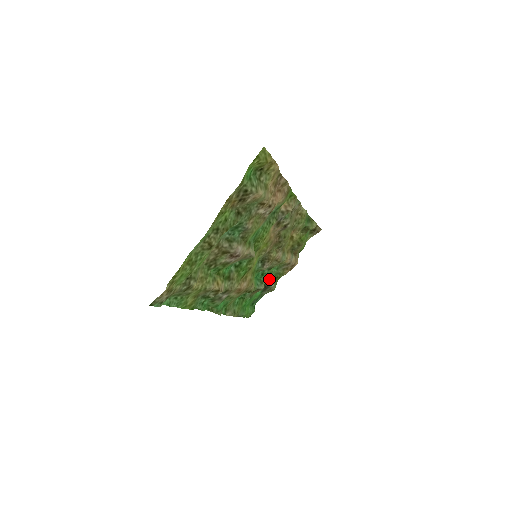
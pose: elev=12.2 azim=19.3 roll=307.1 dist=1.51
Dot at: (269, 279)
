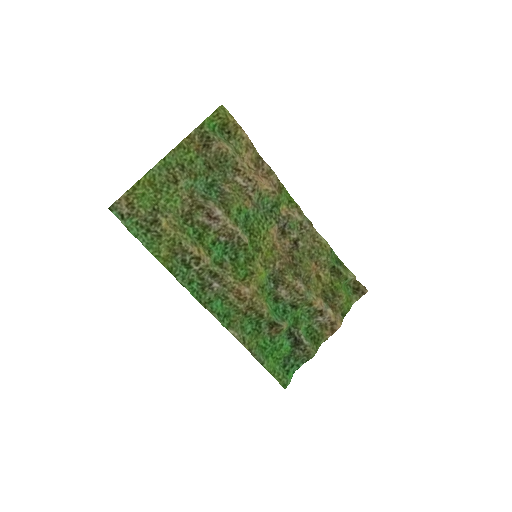
Dot at: (298, 327)
